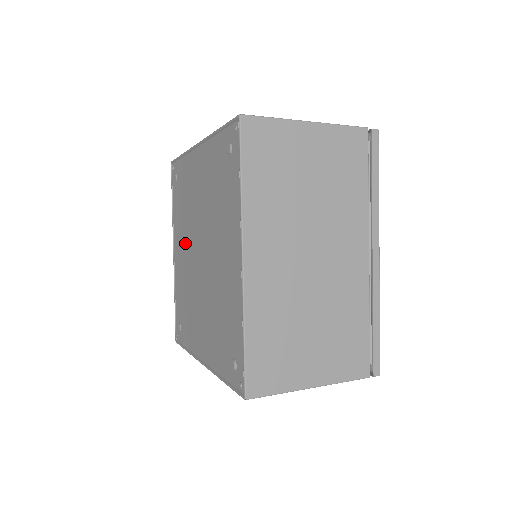
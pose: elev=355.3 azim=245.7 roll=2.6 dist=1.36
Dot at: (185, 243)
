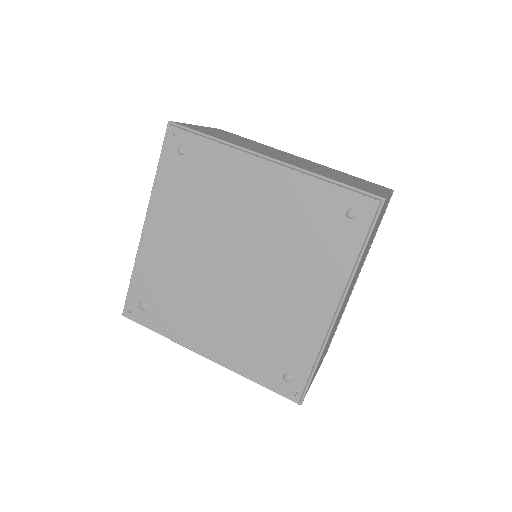
Dot at: (191, 234)
